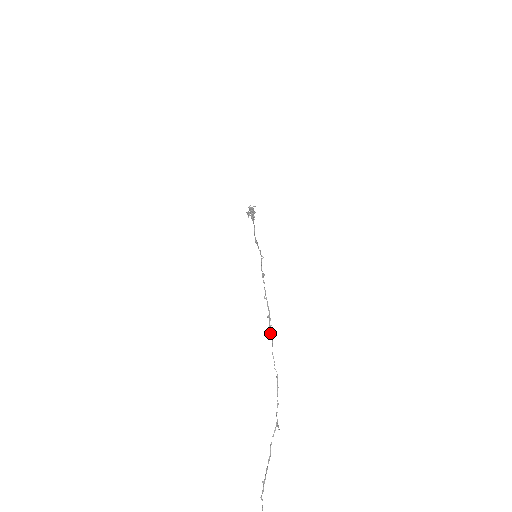
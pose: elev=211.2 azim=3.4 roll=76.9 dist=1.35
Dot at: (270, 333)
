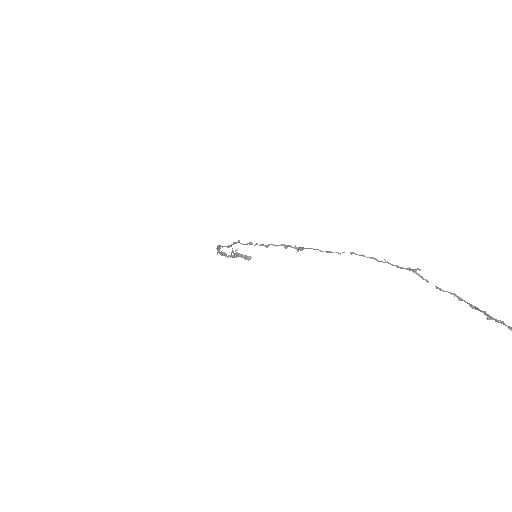
Dot at: (300, 249)
